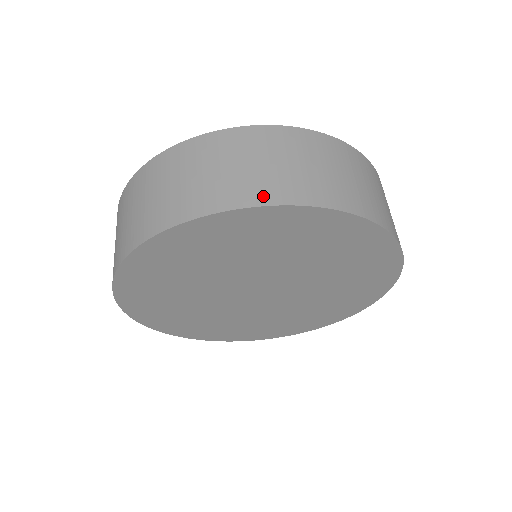
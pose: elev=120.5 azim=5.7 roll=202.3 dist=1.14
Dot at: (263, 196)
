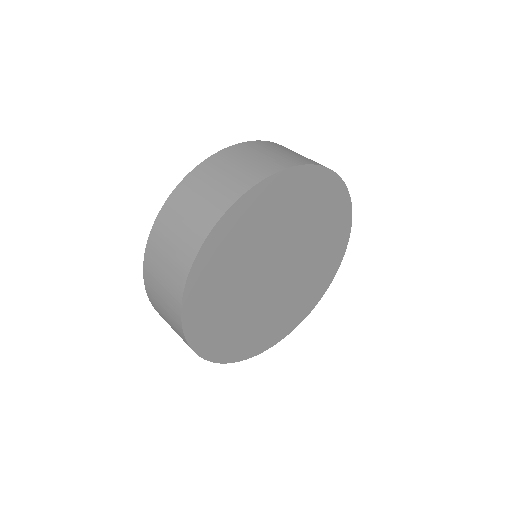
Dot at: occluded
